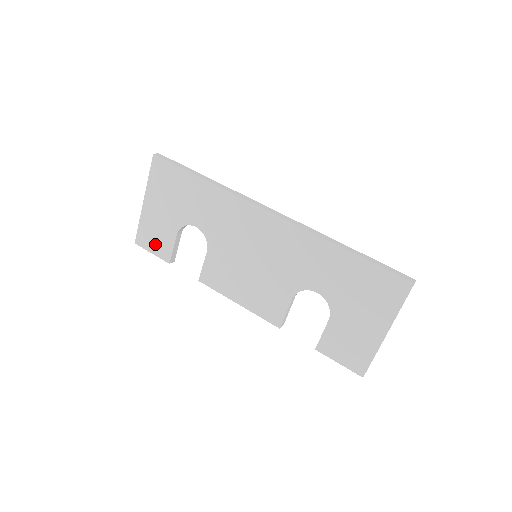
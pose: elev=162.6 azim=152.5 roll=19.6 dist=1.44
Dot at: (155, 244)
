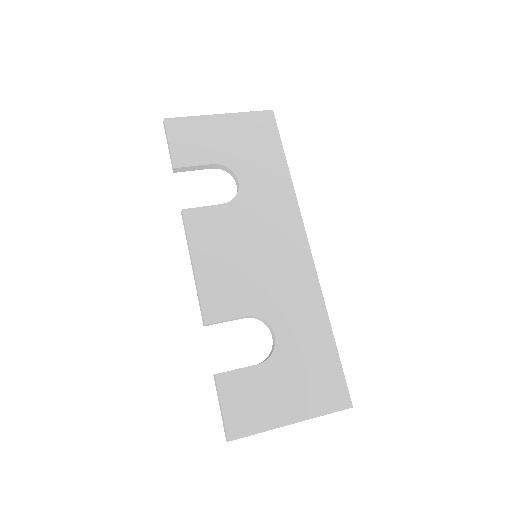
Dot at: (183, 143)
